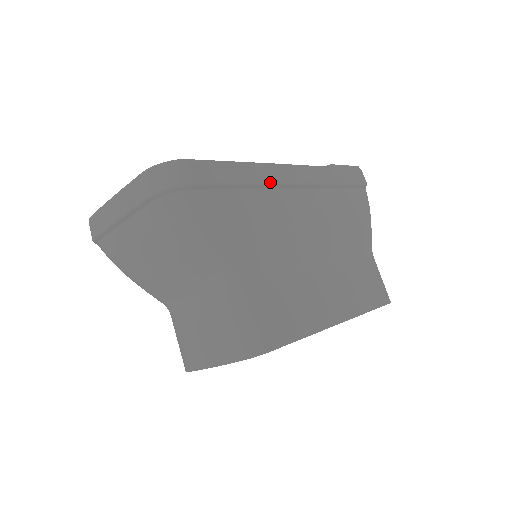
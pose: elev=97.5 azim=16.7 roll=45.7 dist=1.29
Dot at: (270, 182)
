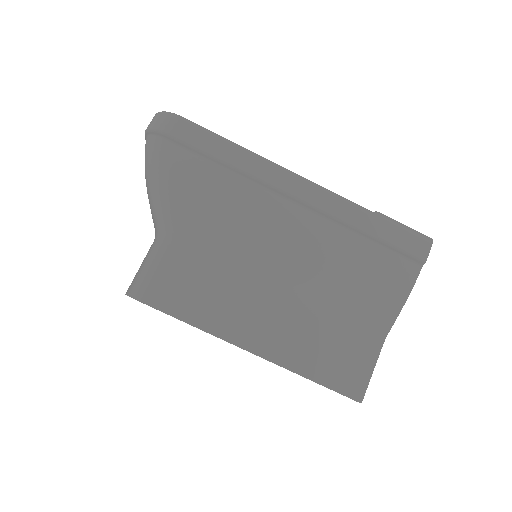
Dot at: (259, 177)
